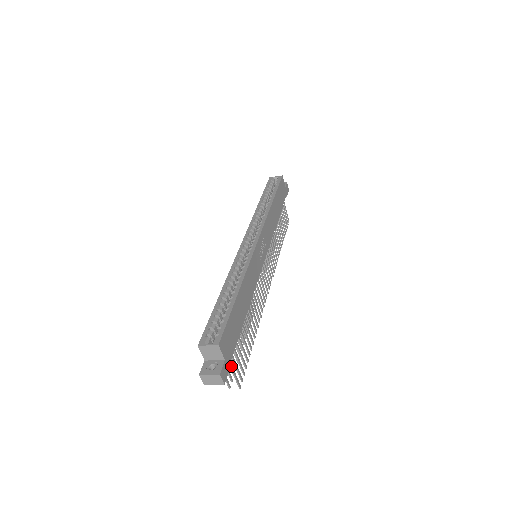
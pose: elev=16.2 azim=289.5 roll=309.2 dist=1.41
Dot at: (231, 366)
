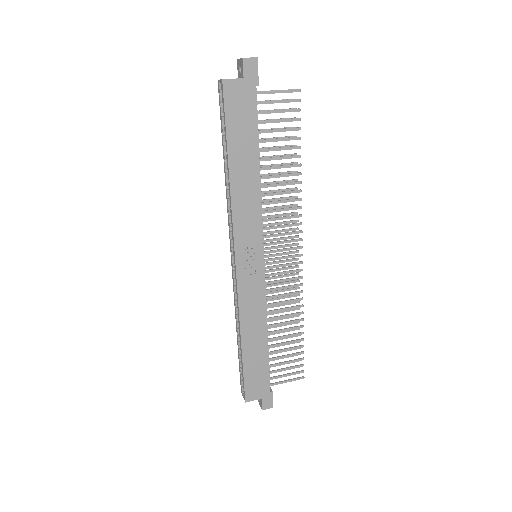
Dot at: occluded
